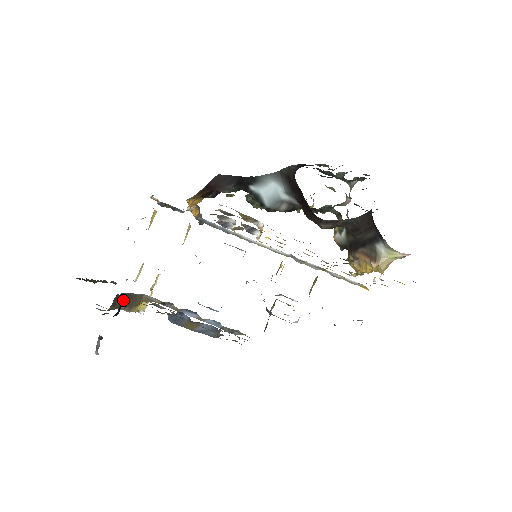
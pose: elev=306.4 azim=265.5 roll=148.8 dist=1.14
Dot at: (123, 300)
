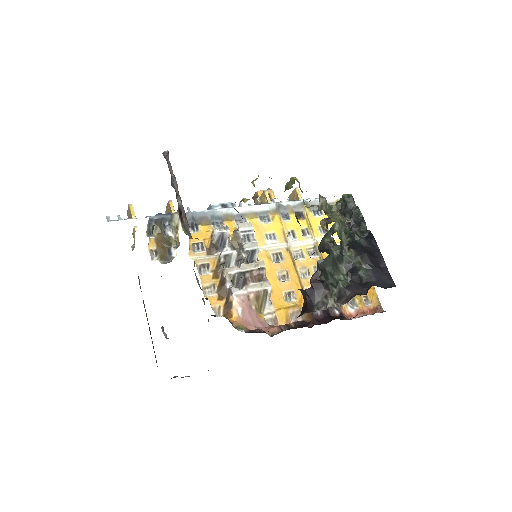
Dot at: occluded
